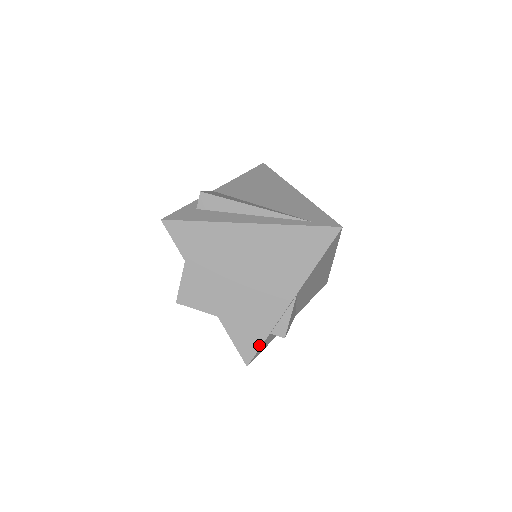
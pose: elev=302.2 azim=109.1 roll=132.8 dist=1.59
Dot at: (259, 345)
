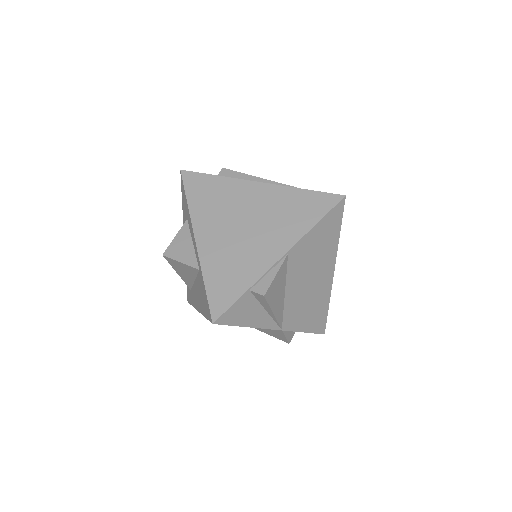
Dot at: (234, 300)
